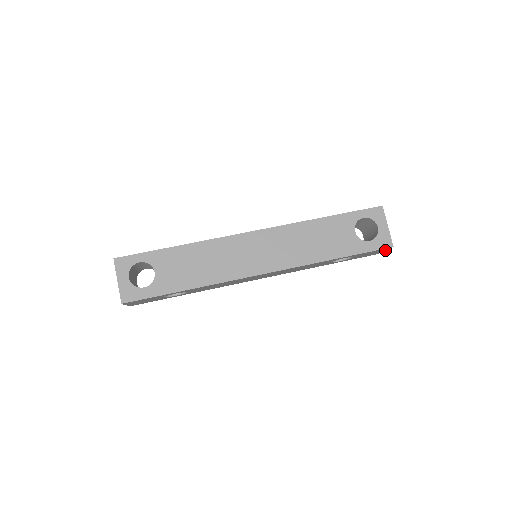
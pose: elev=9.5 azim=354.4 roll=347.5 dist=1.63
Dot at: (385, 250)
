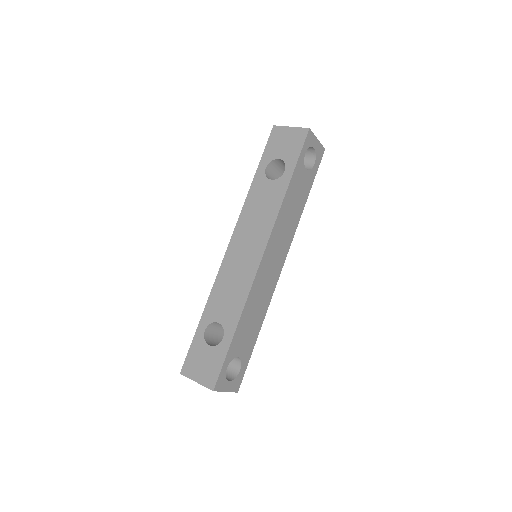
Dot at: occluded
